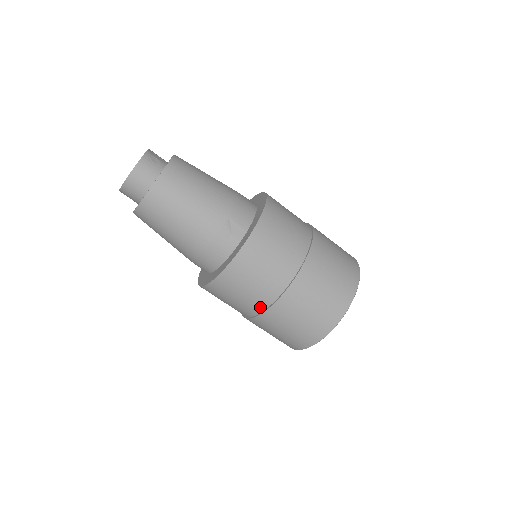
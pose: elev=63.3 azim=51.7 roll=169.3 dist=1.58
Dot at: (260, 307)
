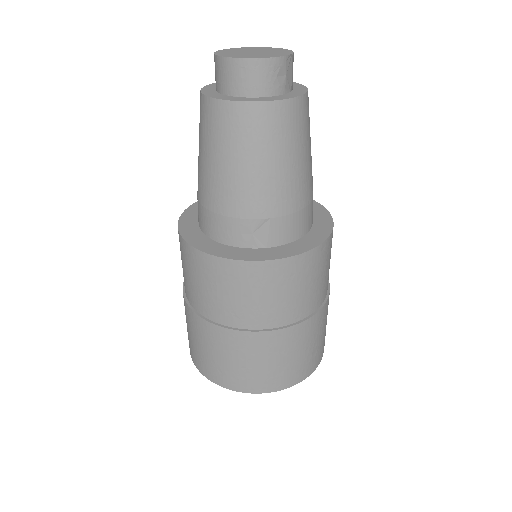
Dot at: (198, 307)
